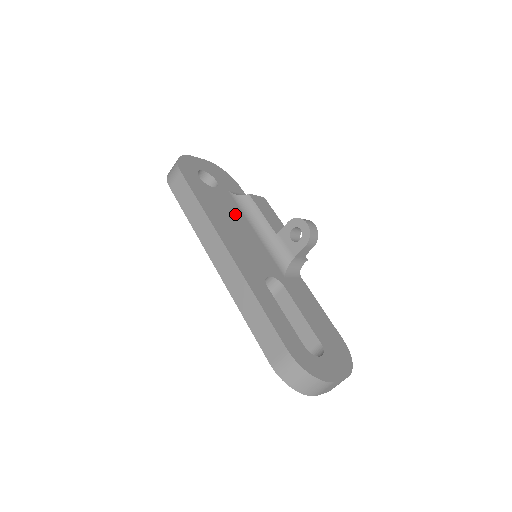
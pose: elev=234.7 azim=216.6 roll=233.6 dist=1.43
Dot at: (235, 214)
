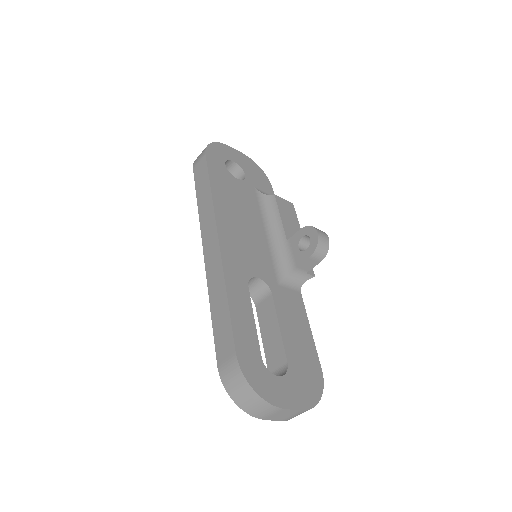
Dot at: (250, 209)
